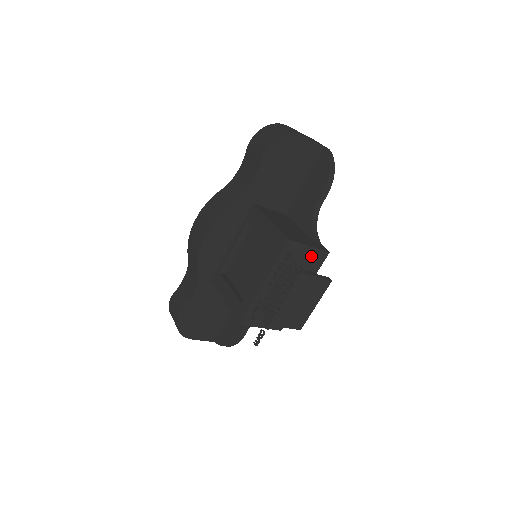
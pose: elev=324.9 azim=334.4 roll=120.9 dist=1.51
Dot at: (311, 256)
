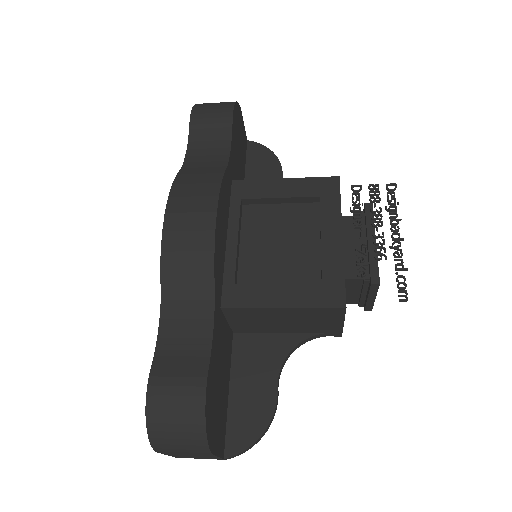
Dot at: occluded
